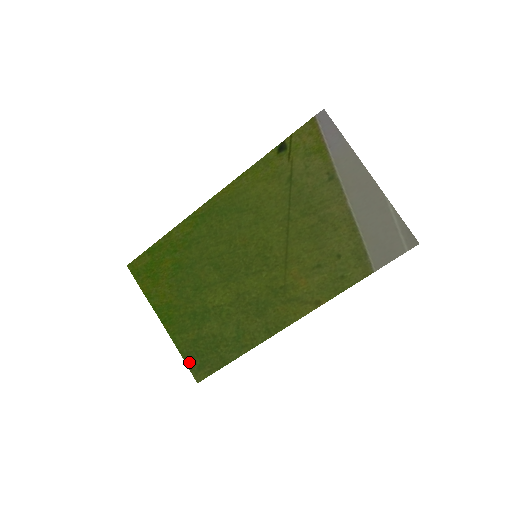
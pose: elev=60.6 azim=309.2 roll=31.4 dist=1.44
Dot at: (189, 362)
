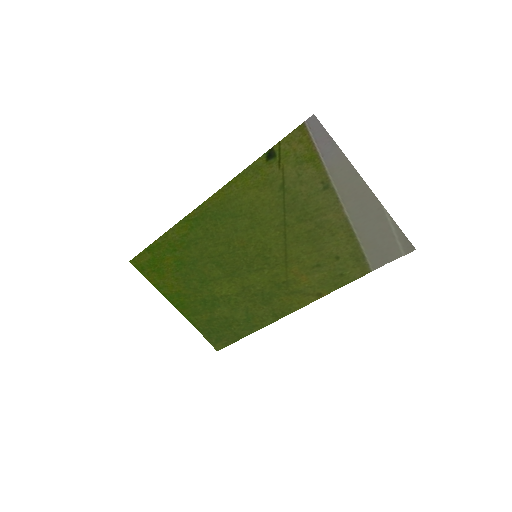
Dot at: (207, 336)
